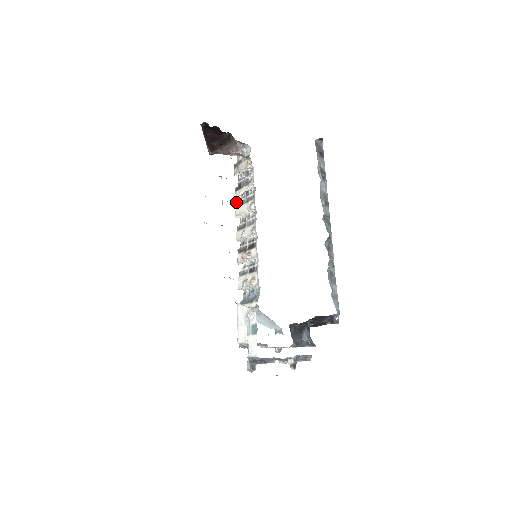
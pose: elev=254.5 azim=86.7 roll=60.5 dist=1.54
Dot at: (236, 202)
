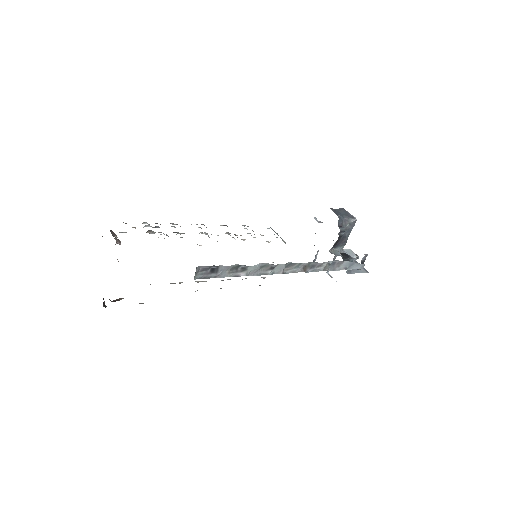
Dot at: occluded
